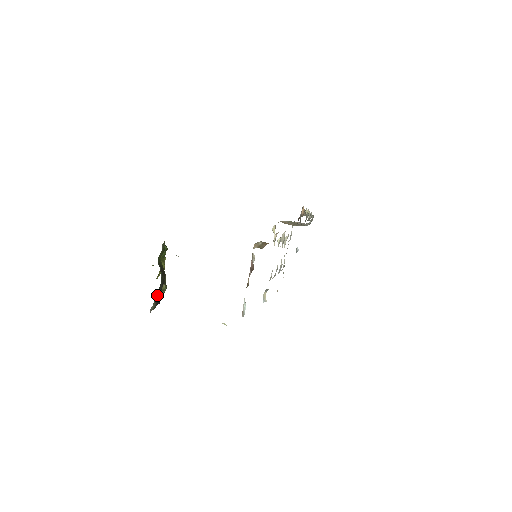
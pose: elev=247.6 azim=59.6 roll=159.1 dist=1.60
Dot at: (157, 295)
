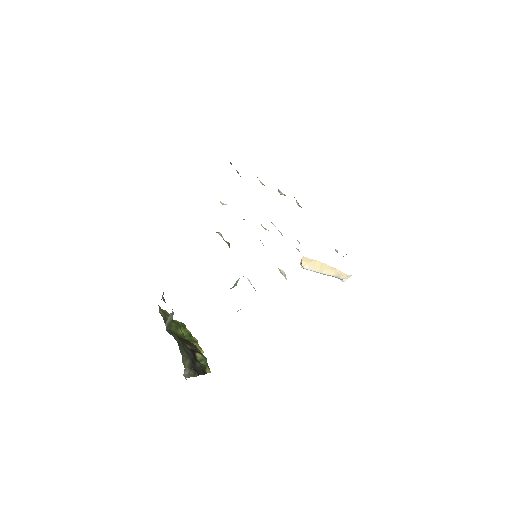
Dot at: (187, 361)
